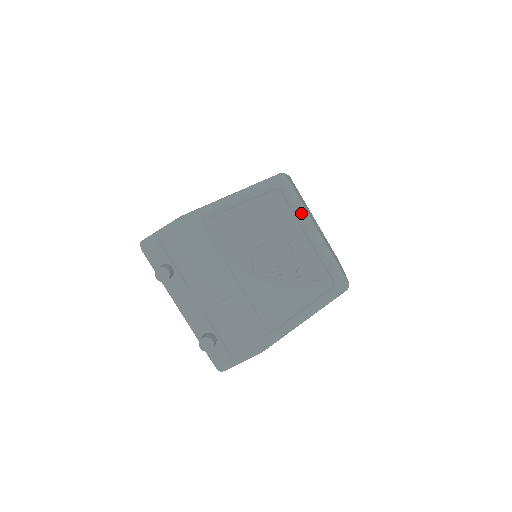
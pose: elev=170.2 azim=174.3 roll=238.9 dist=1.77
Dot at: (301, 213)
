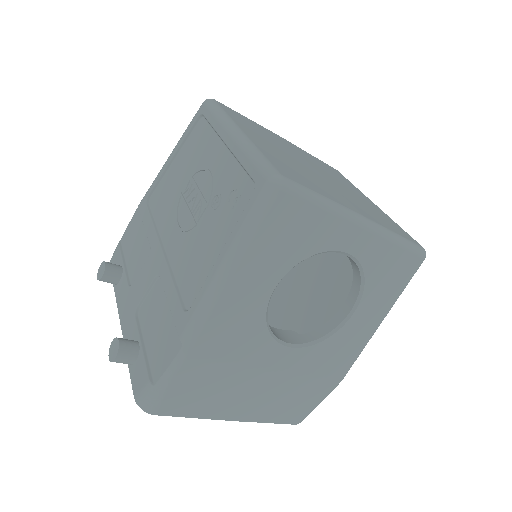
Dot at: (219, 122)
